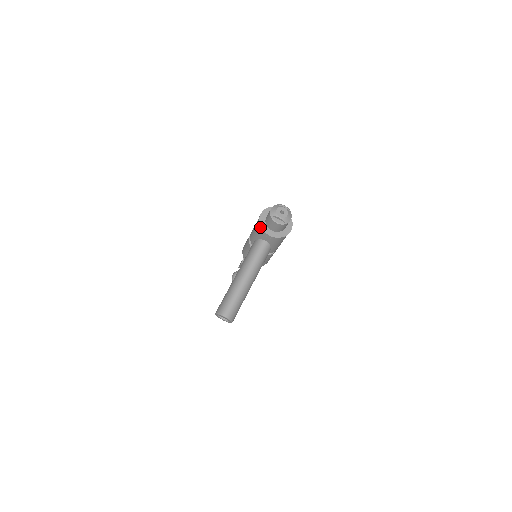
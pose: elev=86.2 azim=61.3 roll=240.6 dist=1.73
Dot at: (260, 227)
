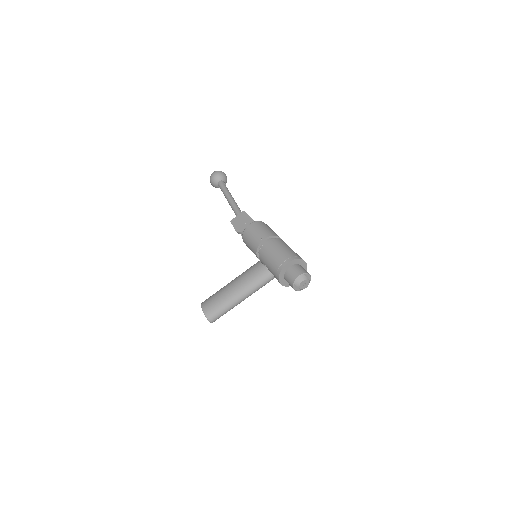
Dot at: (278, 276)
